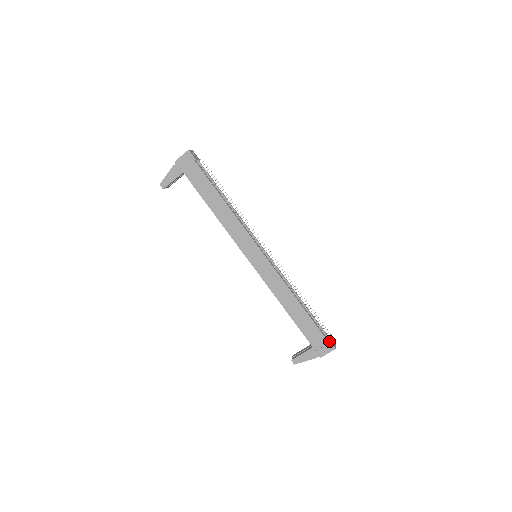
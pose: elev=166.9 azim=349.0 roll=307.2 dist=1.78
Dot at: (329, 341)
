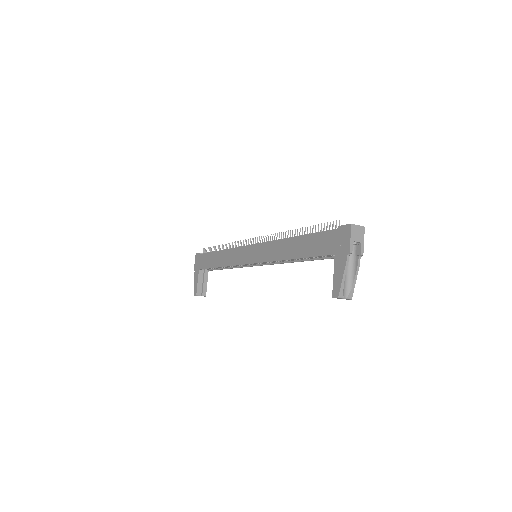
Dot at: (340, 227)
